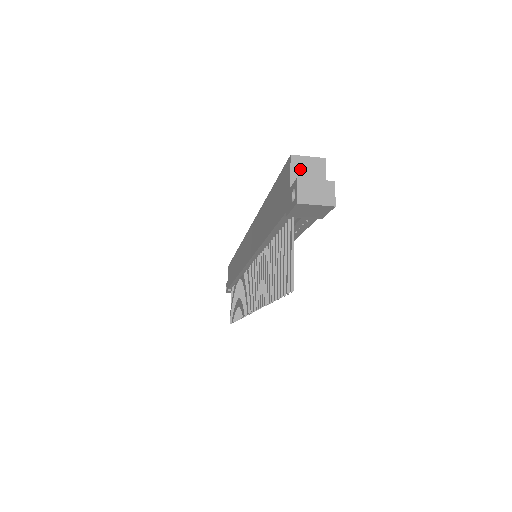
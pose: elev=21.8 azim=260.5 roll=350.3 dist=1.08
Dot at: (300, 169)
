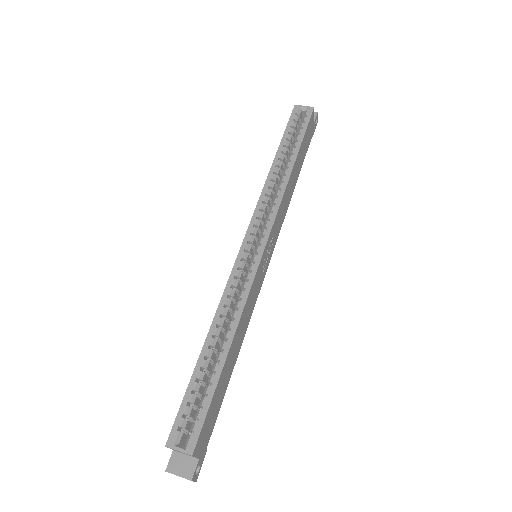
Dot at: (175, 450)
